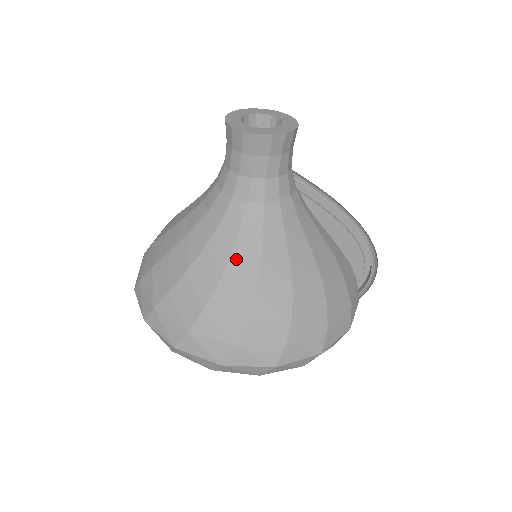
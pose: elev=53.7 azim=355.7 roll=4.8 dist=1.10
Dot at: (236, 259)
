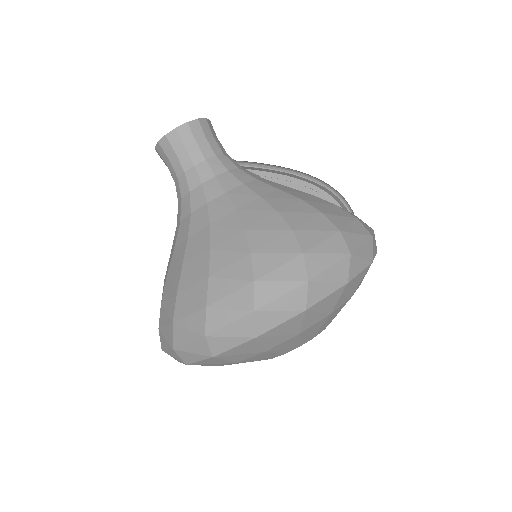
Dot at: (242, 208)
